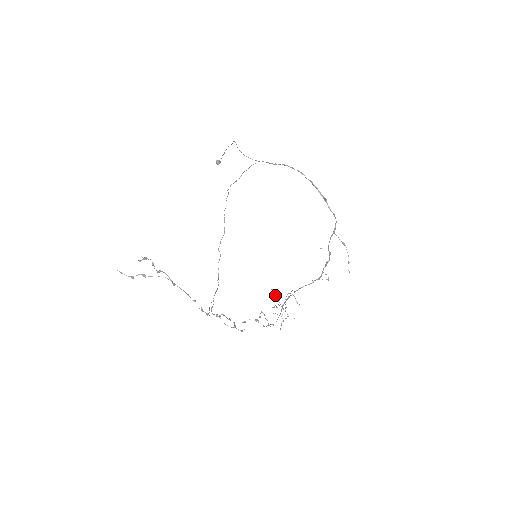
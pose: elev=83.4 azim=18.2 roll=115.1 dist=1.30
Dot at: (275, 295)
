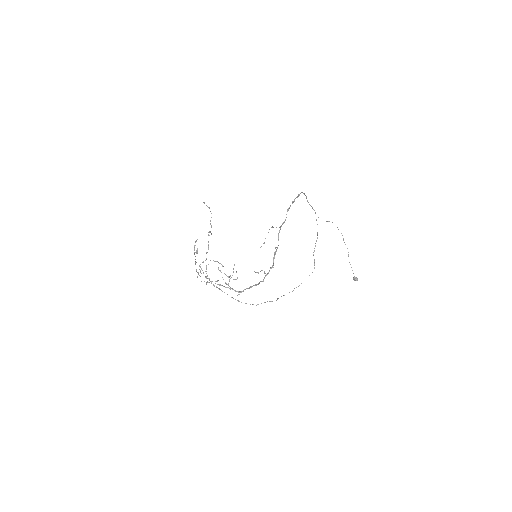
Dot at: (235, 279)
